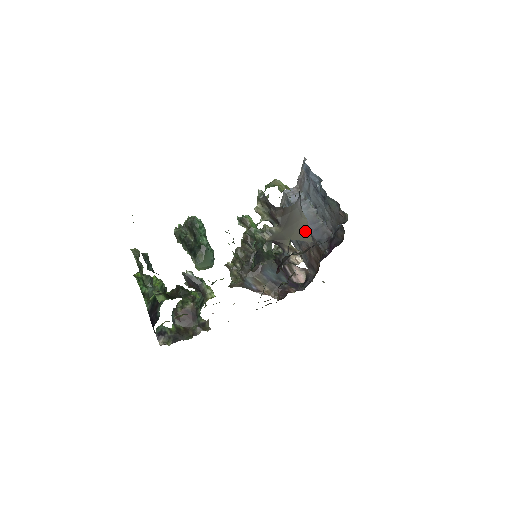
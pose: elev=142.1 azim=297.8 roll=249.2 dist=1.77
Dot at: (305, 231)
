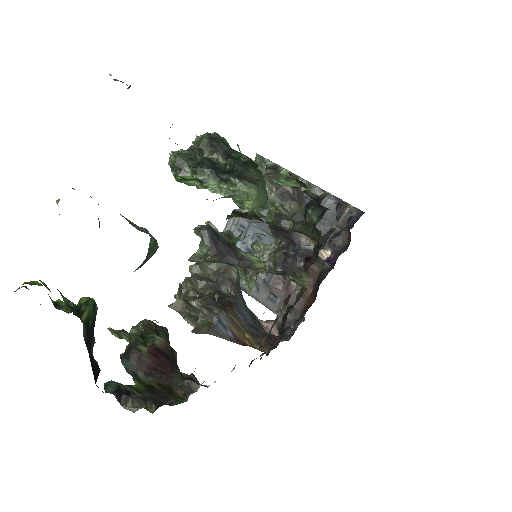
Dot at: occluded
